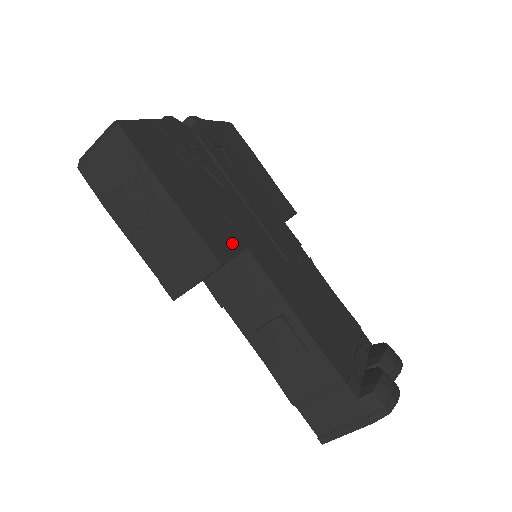
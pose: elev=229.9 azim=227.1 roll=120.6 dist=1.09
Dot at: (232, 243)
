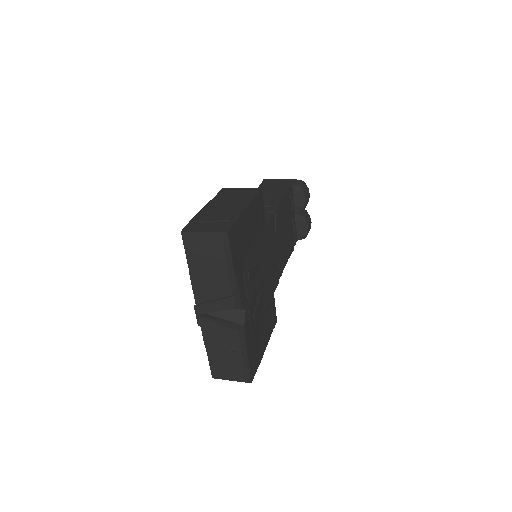
Dot at: (273, 306)
